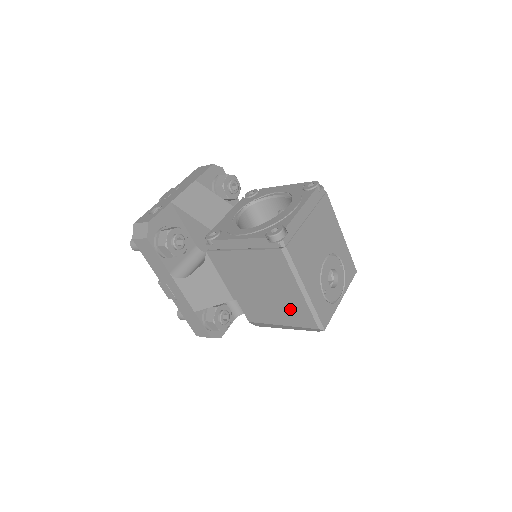
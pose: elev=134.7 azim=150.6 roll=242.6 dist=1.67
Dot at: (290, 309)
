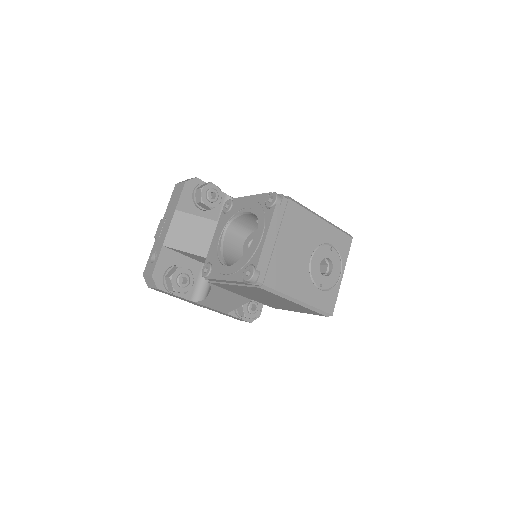
Dot at: (296, 308)
